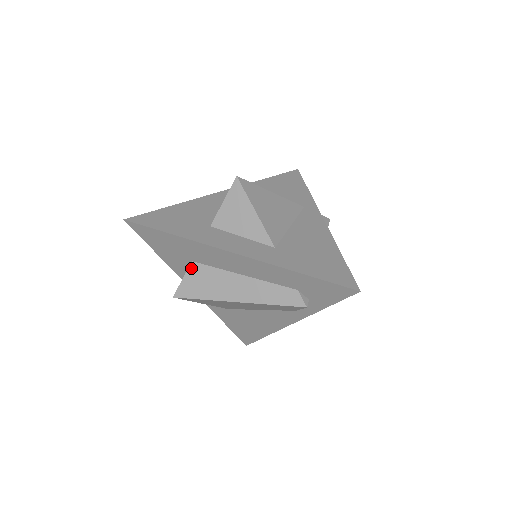
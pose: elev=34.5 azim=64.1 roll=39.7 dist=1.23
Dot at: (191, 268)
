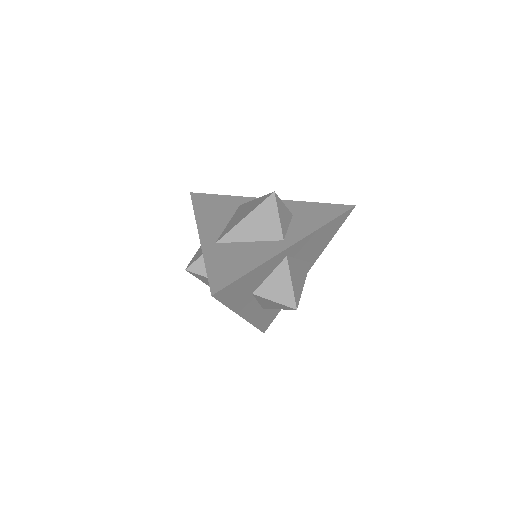
Dot at: occluded
